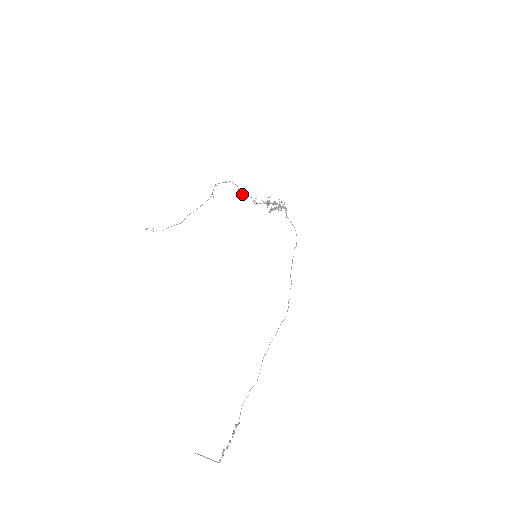
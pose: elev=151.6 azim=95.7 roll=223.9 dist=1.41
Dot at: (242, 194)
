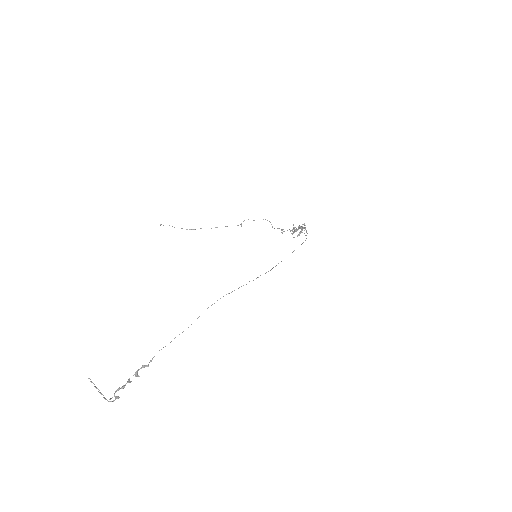
Dot at: occluded
